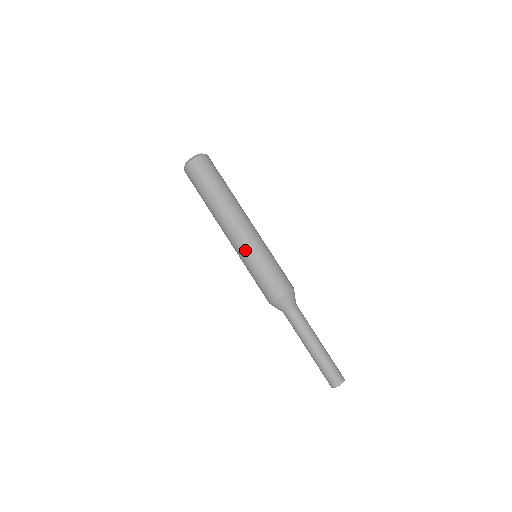
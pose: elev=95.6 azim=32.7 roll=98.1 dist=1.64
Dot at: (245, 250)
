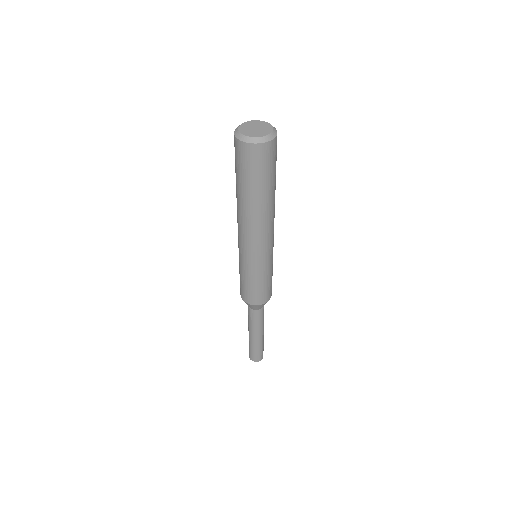
Dot at: (253, 260)
